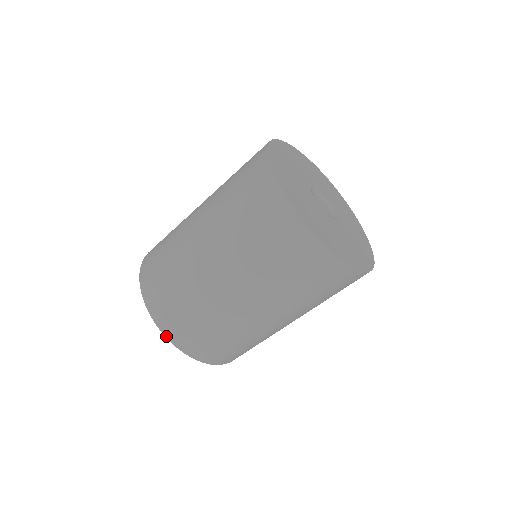
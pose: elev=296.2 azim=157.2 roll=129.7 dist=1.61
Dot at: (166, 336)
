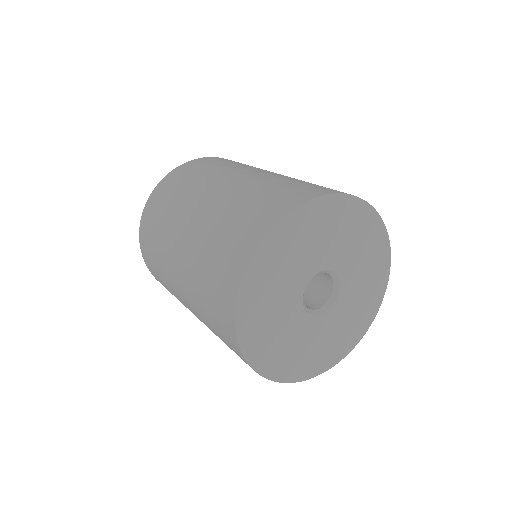
Dot at: (142, 252)
